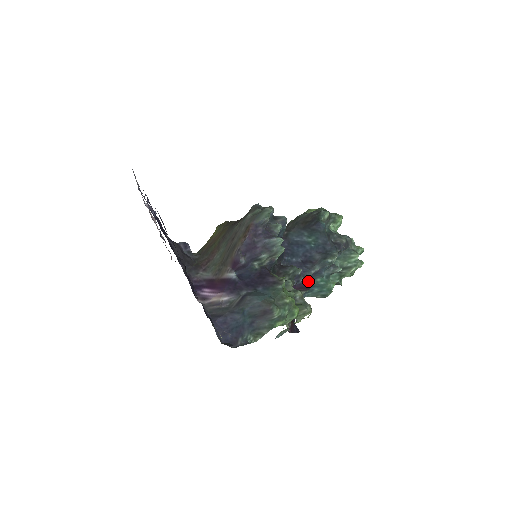
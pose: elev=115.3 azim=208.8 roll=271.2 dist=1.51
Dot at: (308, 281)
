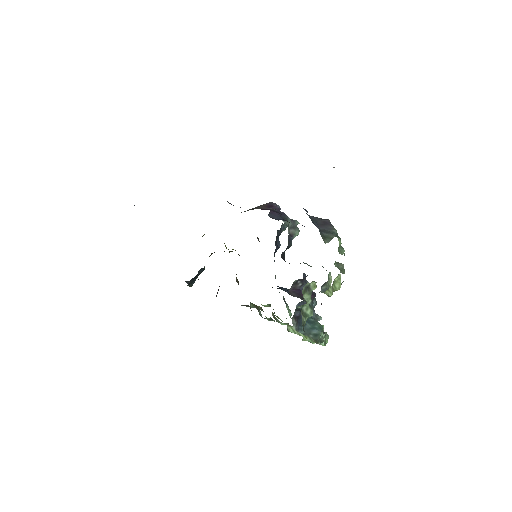
Dot at: occluded
